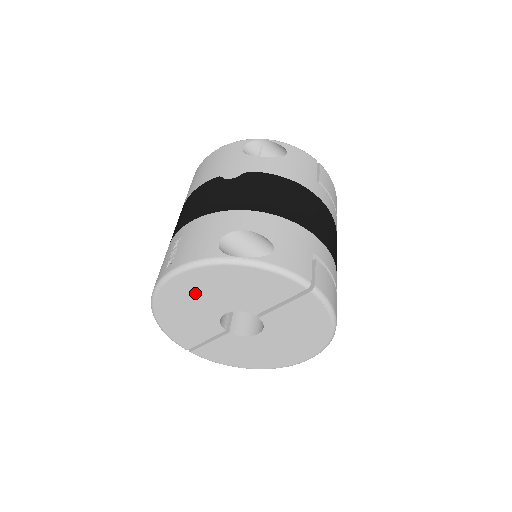
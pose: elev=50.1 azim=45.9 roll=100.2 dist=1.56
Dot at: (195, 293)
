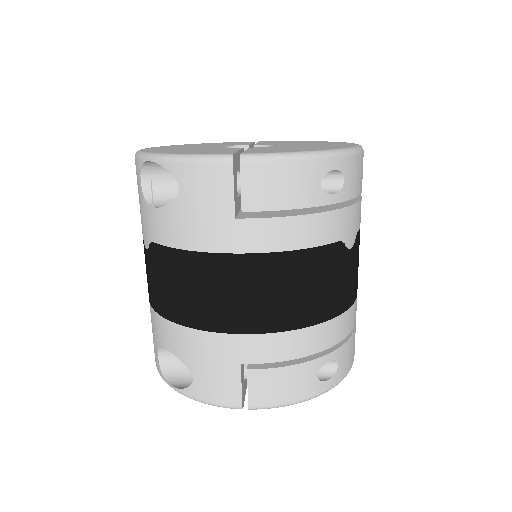
Dot at: occluded
